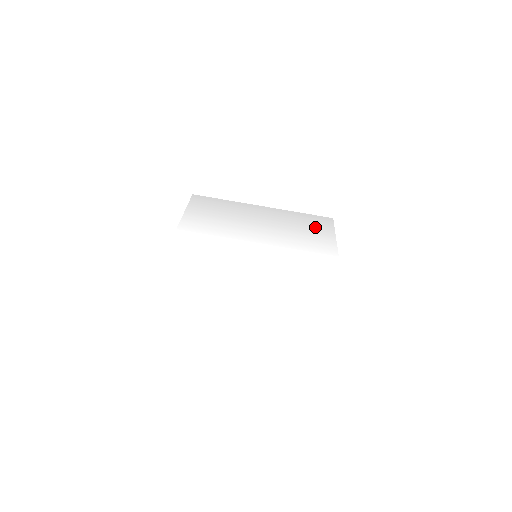
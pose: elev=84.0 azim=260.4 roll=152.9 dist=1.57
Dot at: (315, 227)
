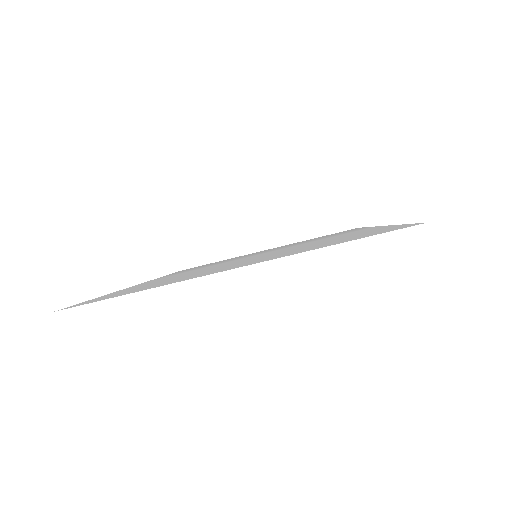
Dot at: occluded
